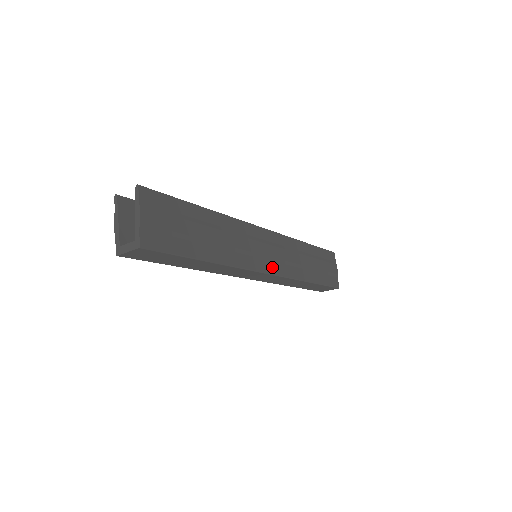
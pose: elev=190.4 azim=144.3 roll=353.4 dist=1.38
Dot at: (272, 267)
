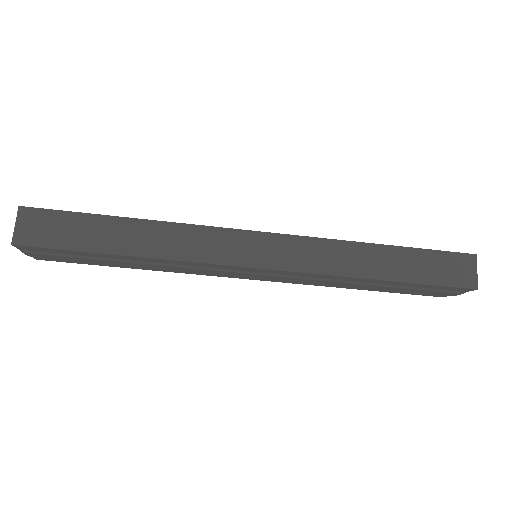
Dot at: occluded
